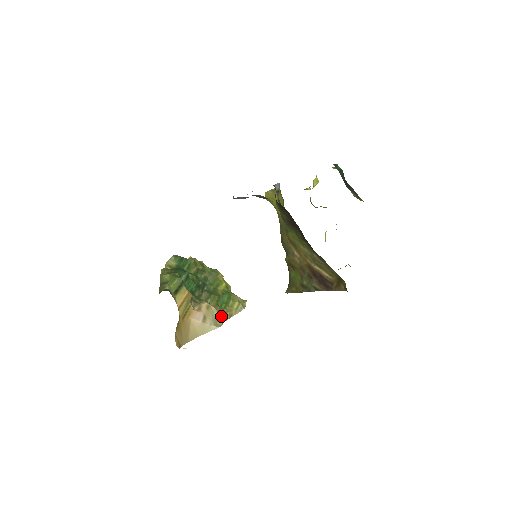
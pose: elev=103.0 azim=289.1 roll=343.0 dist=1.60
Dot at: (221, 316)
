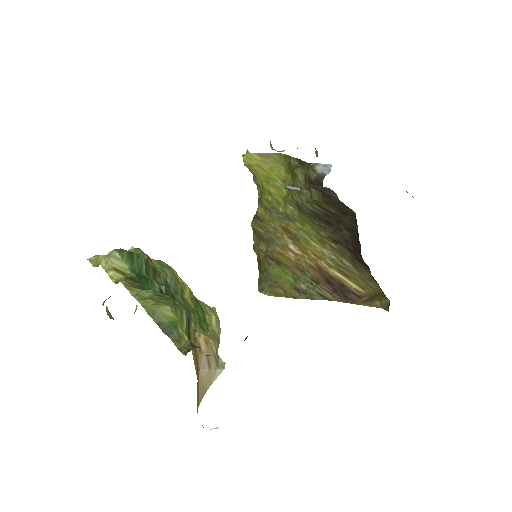
Dot at: occluded
